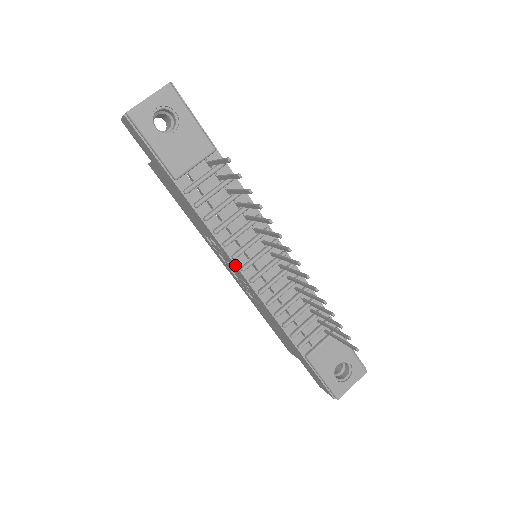
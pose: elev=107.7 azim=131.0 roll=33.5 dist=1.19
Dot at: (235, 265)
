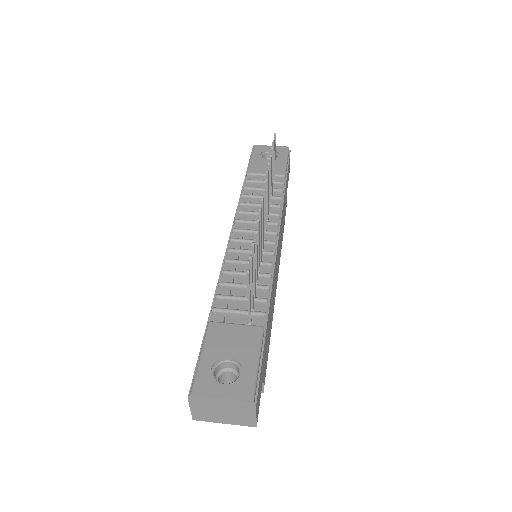
Dot at: (232, 228)
